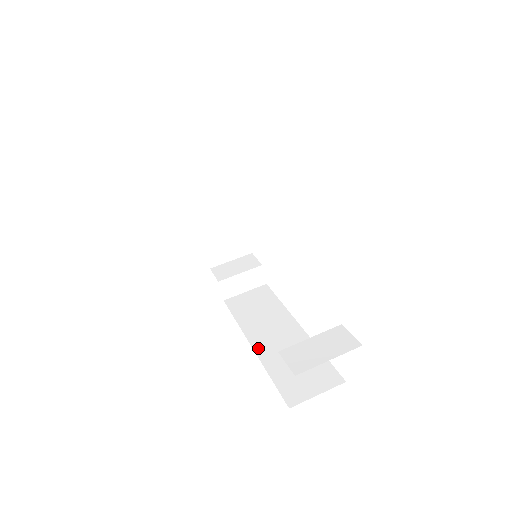
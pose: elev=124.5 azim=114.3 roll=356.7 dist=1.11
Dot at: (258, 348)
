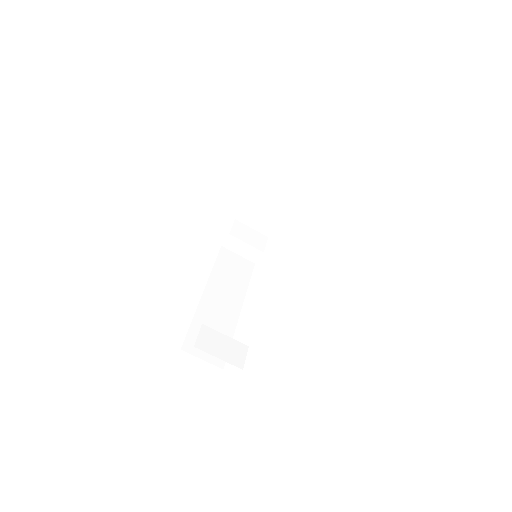
Dot at: (205, 298)
